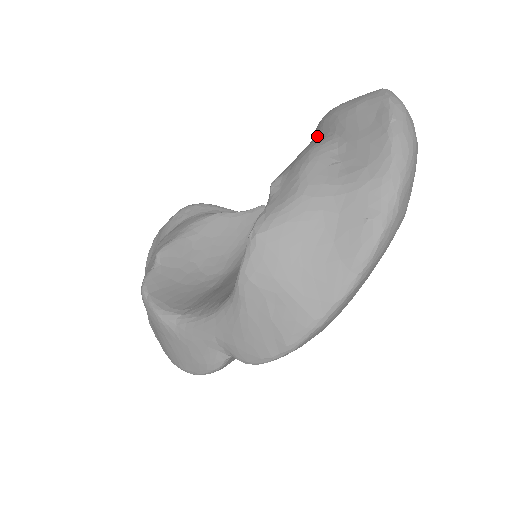
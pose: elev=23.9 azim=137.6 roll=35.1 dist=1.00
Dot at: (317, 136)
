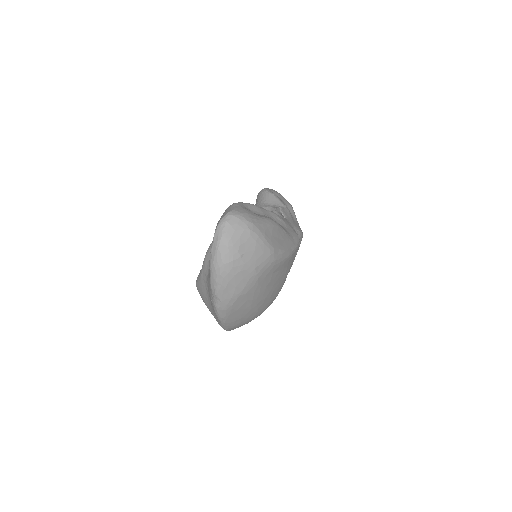
Dot at: occluded
